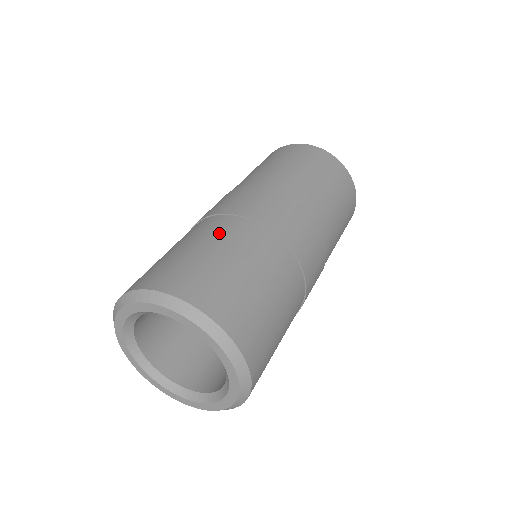
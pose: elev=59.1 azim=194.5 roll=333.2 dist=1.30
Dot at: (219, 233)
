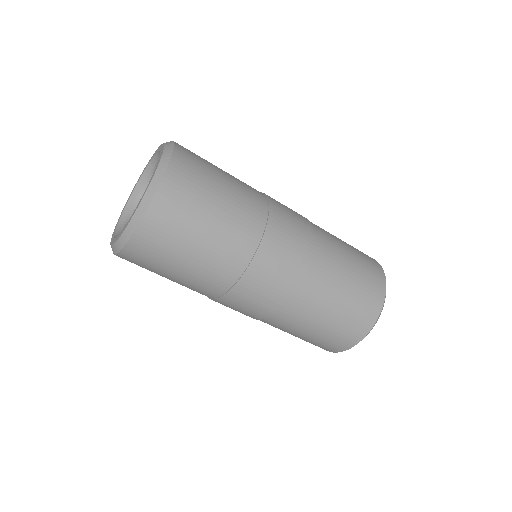
Dot at: (244, 185)
